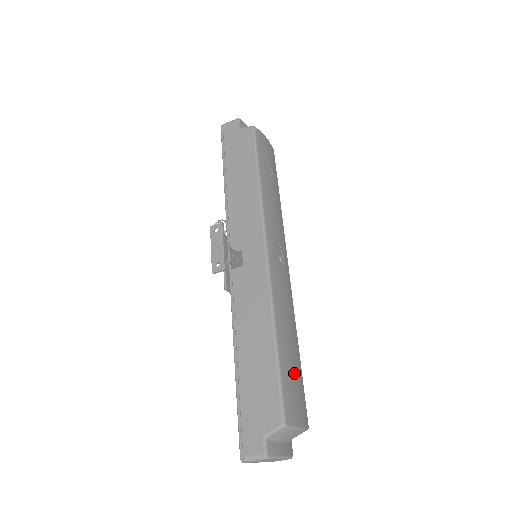
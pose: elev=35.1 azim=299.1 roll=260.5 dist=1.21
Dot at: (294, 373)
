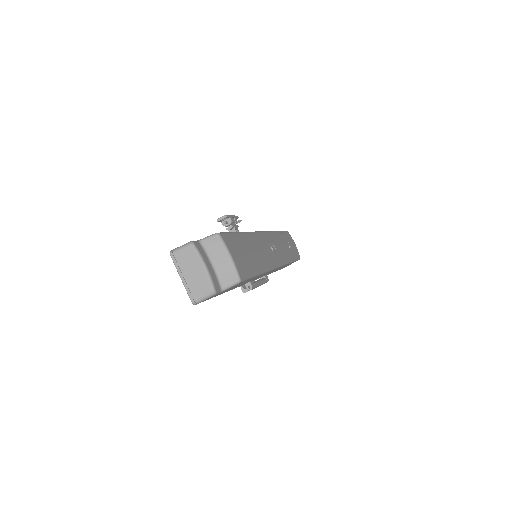
Dot at: (246, 254)
